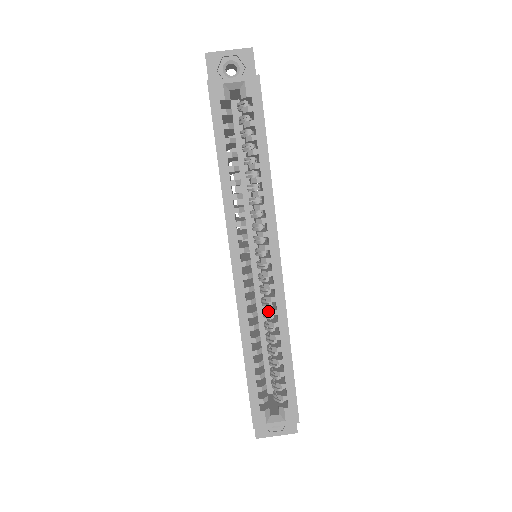
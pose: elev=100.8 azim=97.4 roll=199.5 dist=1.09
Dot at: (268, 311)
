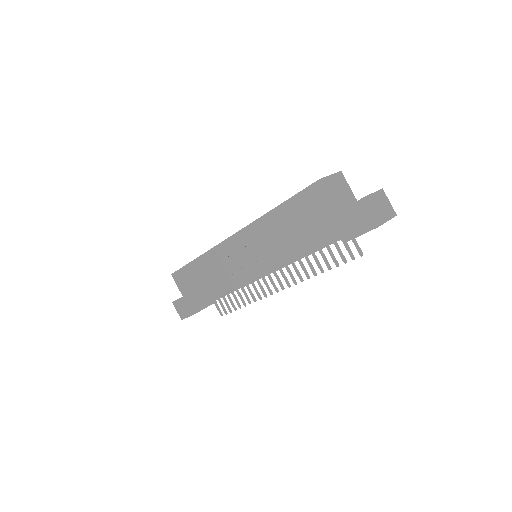
Dot at: occluded
